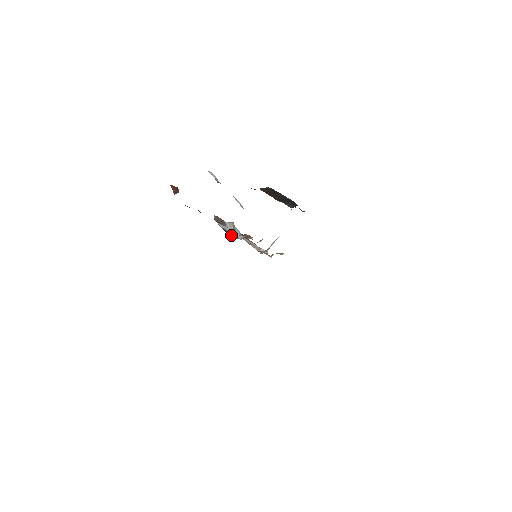
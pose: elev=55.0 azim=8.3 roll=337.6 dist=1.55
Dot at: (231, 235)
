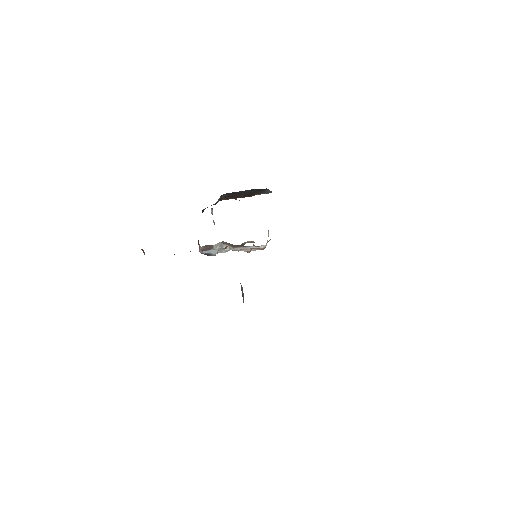
Dot at: occluded
